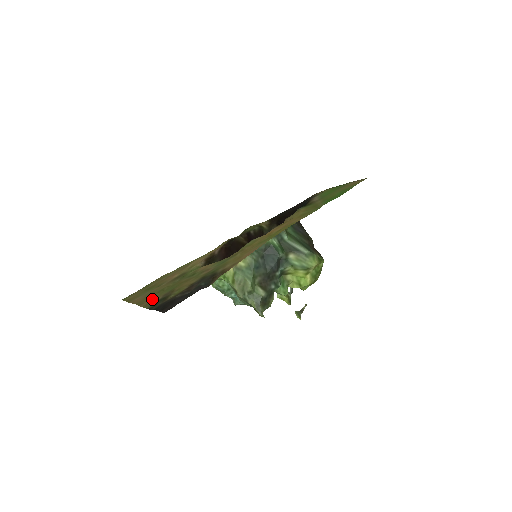
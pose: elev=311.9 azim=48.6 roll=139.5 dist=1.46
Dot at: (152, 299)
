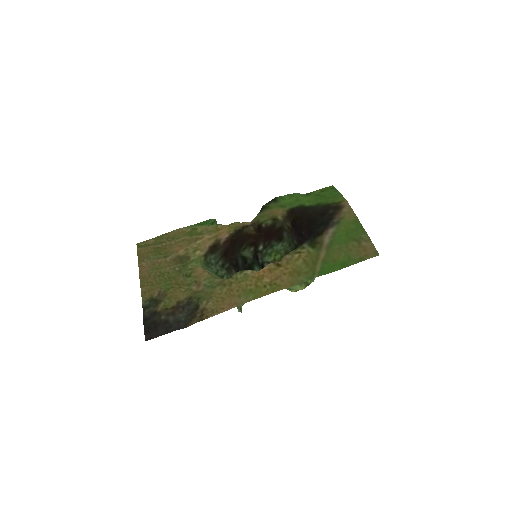
Dot at: (151, 286)
